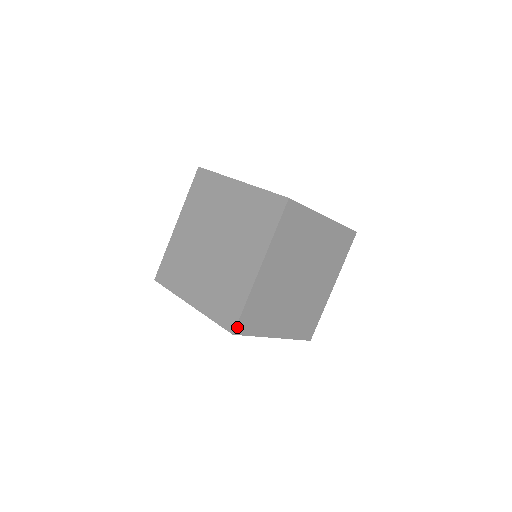
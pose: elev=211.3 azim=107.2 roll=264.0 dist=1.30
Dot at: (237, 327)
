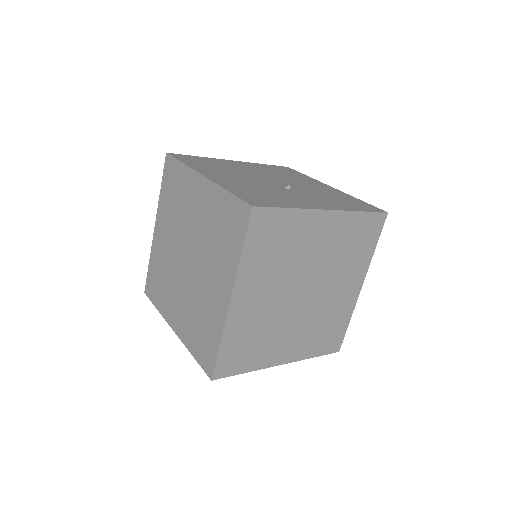
Dot at: (216, 371)
